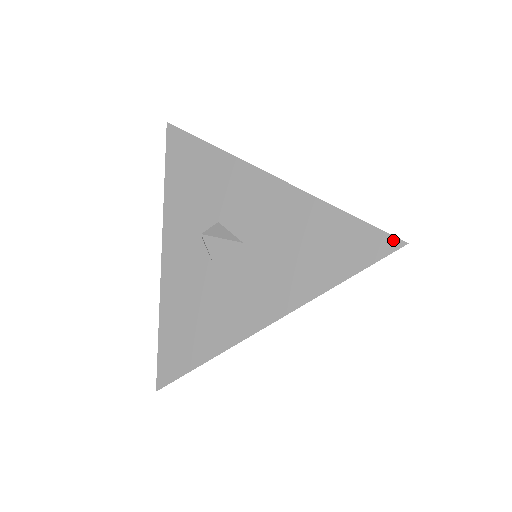
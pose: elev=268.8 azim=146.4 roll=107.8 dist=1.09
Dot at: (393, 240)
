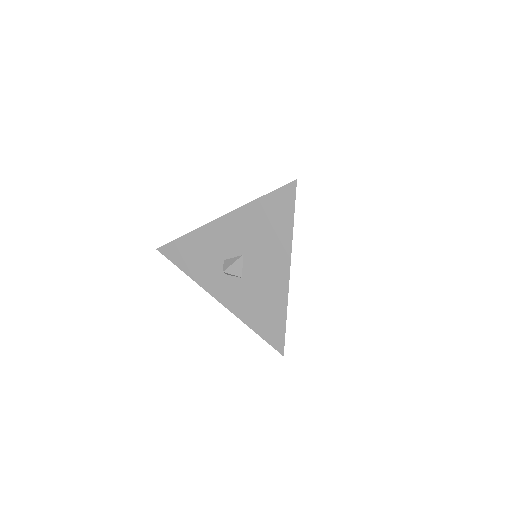
Dot at: (291, 184)
